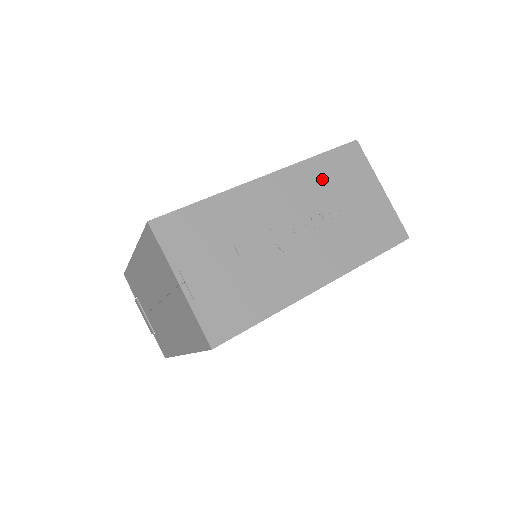
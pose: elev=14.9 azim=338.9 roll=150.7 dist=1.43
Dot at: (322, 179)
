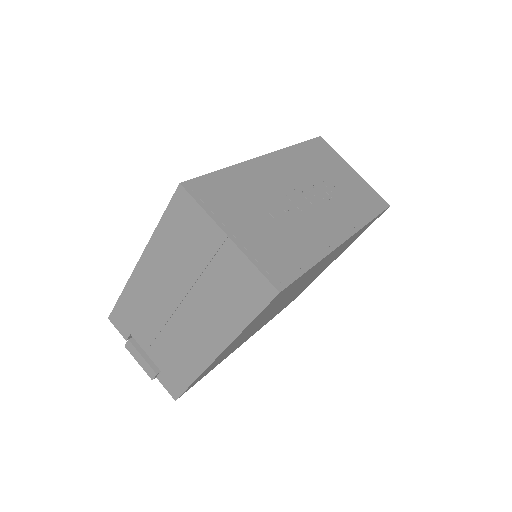
Dot at: (308, 161)
